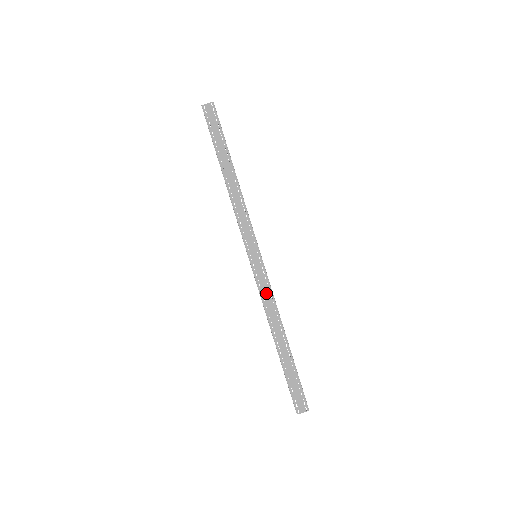
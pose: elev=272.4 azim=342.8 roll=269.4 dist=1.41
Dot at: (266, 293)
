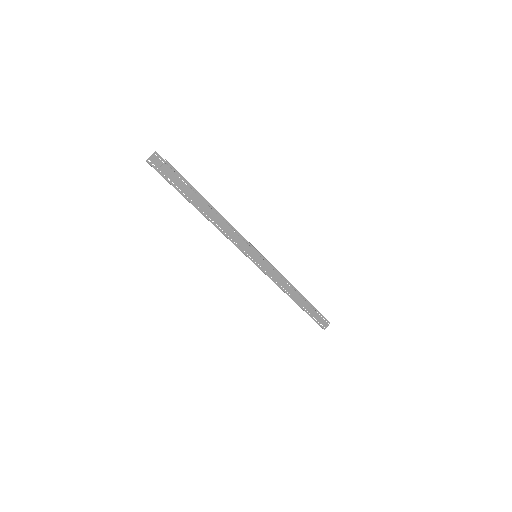
Dot at: (280, 281)
